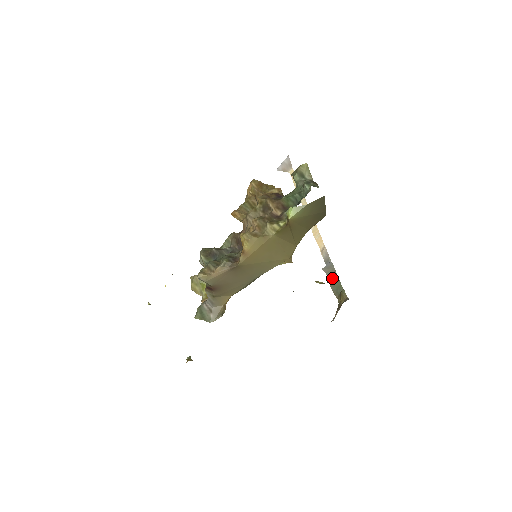
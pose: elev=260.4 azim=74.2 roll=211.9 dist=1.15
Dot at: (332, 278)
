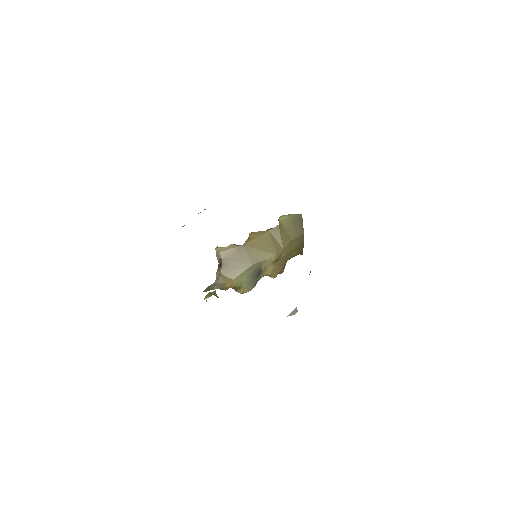
Dot at: occluded
